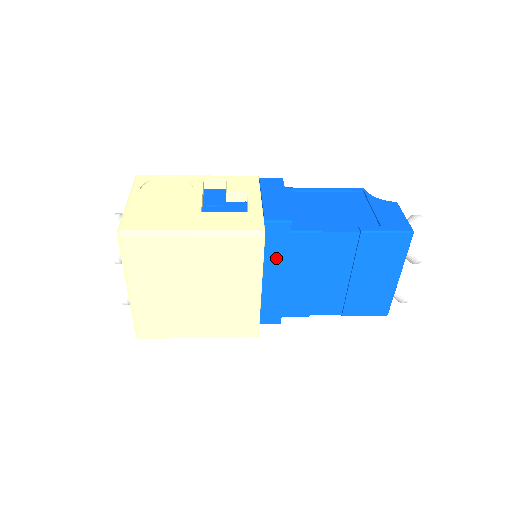
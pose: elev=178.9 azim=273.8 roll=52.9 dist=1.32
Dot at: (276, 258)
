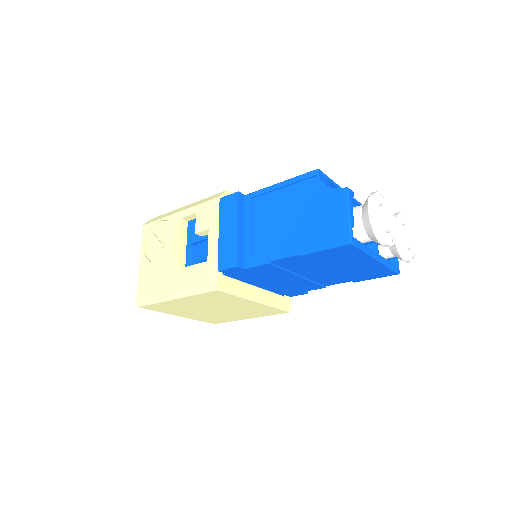
Dot at: (254, 278)
